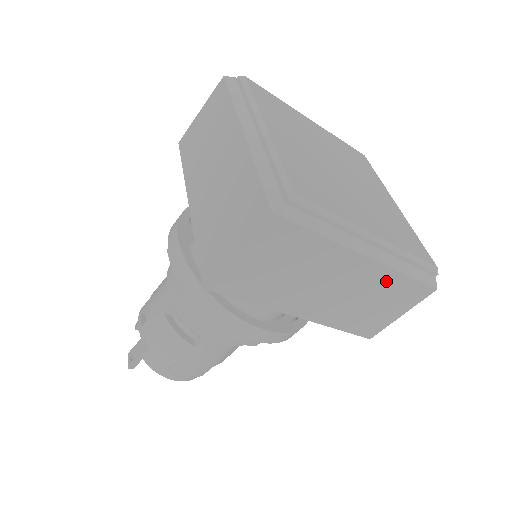
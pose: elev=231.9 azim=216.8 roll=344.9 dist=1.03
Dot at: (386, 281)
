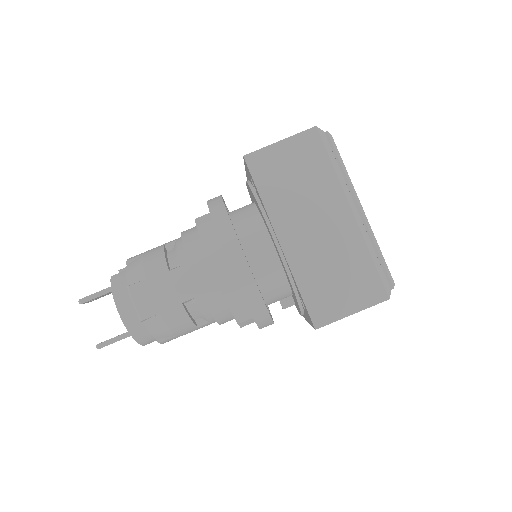
Dot at: (355, 252)
